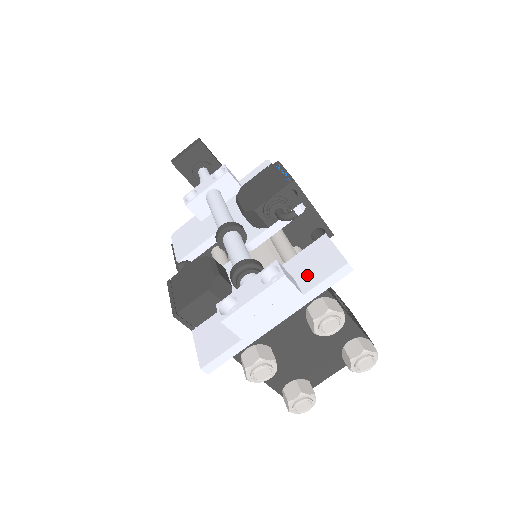
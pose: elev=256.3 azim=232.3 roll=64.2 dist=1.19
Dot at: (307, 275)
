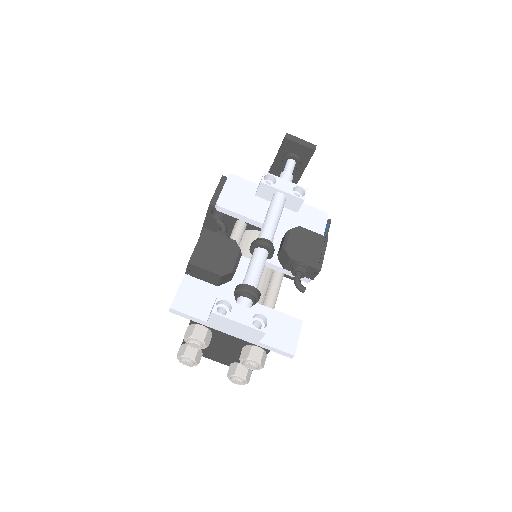
Dot at: (272, 333)
